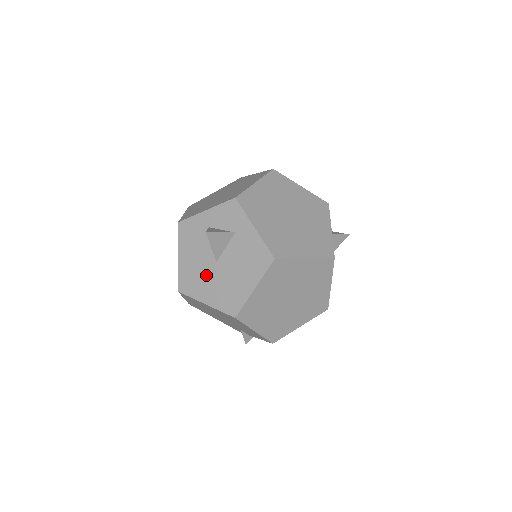
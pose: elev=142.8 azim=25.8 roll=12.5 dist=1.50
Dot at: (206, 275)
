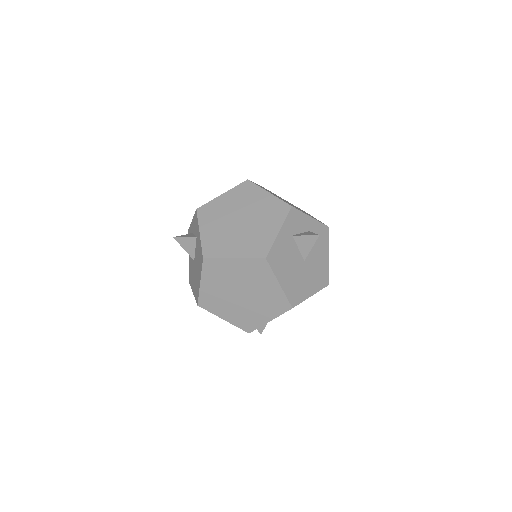
Dot at: (193, 270)
